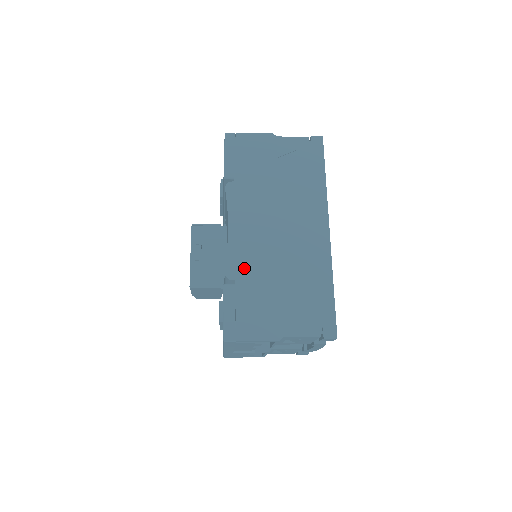
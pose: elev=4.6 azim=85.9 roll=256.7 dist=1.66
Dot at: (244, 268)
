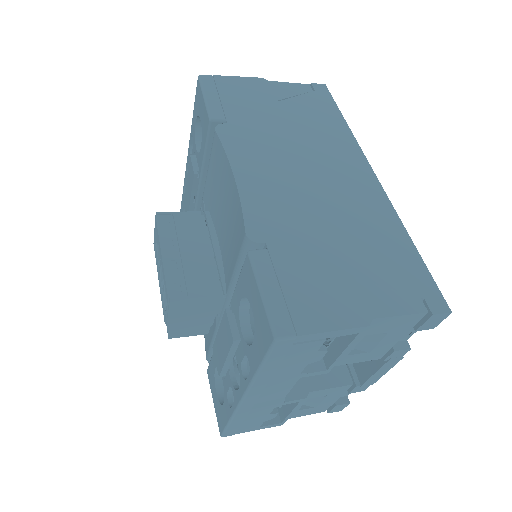
Dot at: (275, 225)
